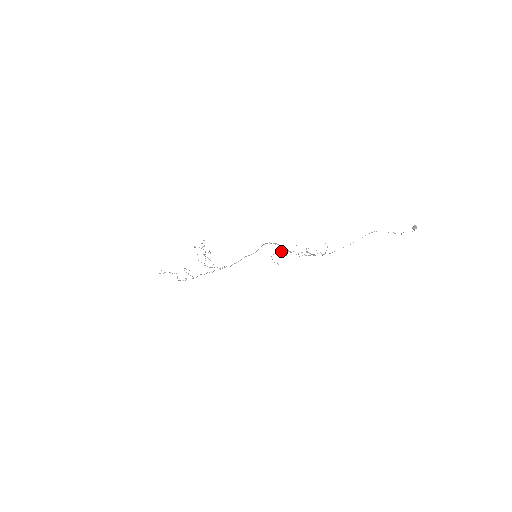
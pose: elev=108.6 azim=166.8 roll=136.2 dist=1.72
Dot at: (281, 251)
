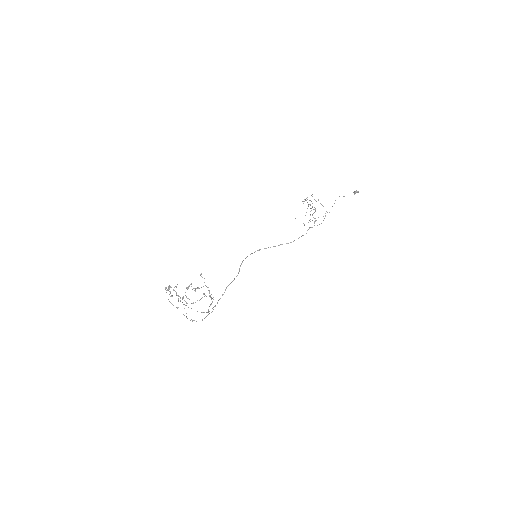
Dot at: occluded
